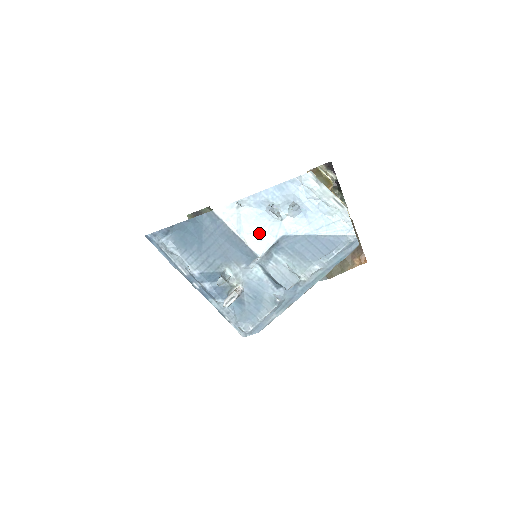
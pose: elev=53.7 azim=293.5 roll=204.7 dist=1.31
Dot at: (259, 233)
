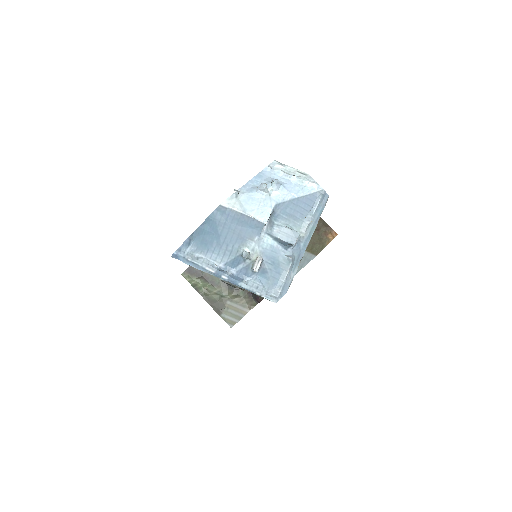
Dot at: (258, 208)
